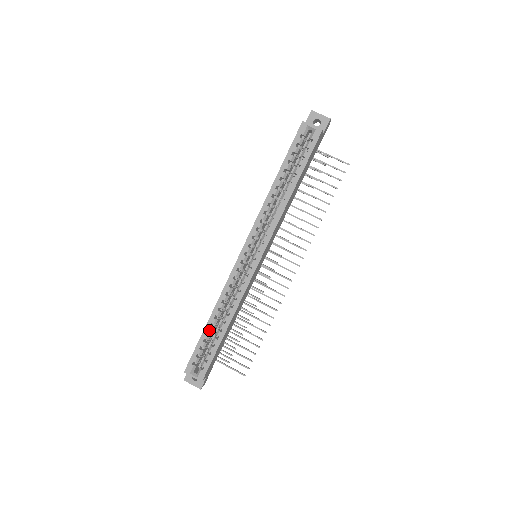
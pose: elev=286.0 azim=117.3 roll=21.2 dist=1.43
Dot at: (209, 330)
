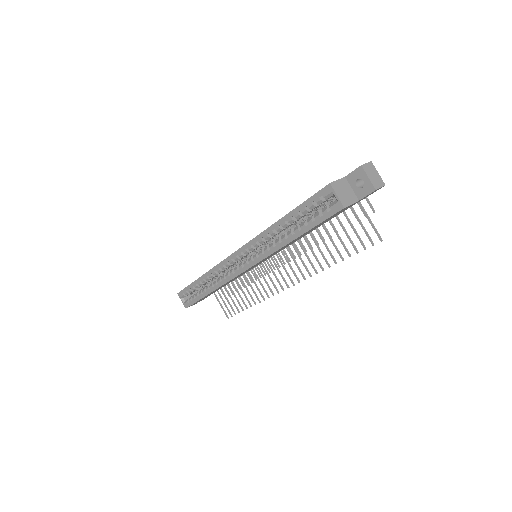
Dot at: (198, 284)
